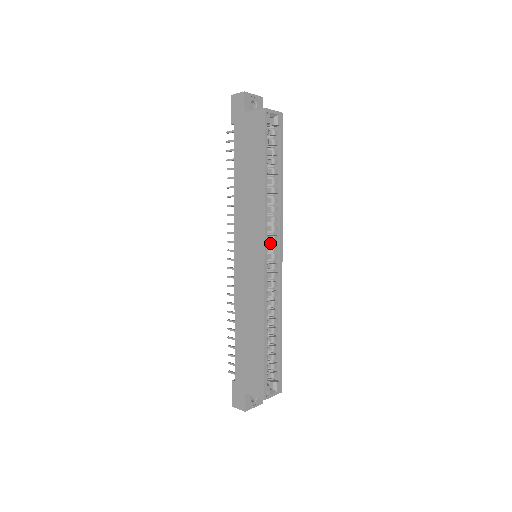
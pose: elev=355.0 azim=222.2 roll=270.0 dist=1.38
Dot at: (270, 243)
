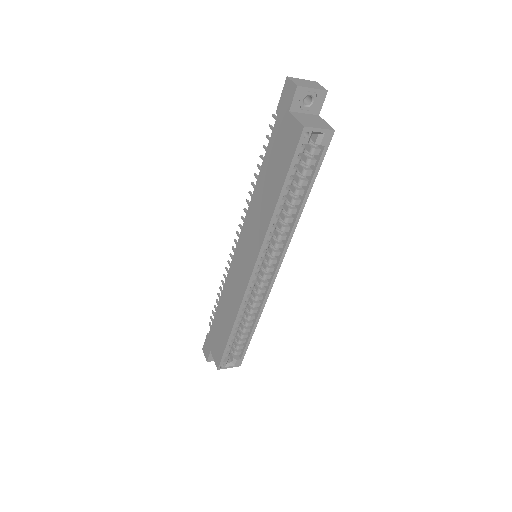
Dot at: (270, 255)
